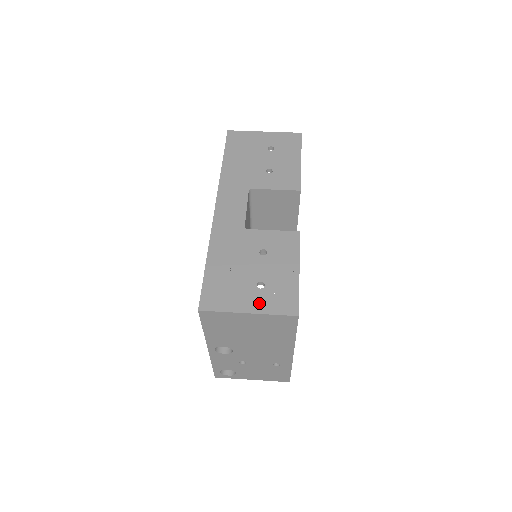
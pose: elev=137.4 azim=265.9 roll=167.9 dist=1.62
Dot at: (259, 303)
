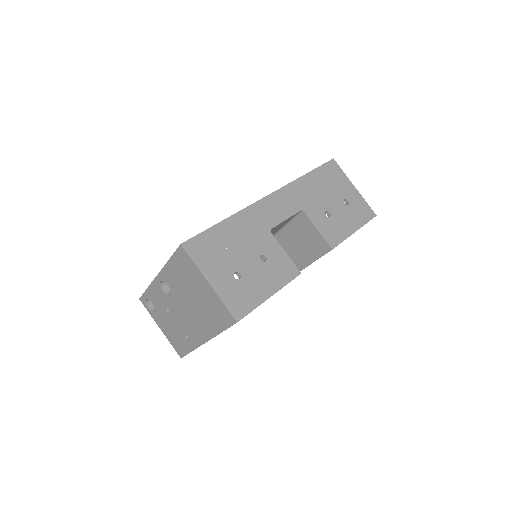
Dot at: (223, 285)
